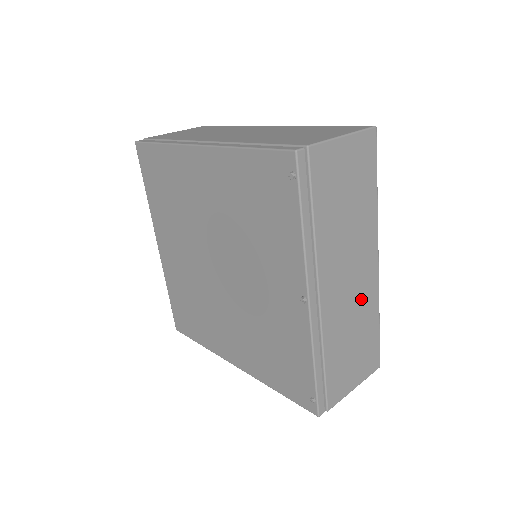
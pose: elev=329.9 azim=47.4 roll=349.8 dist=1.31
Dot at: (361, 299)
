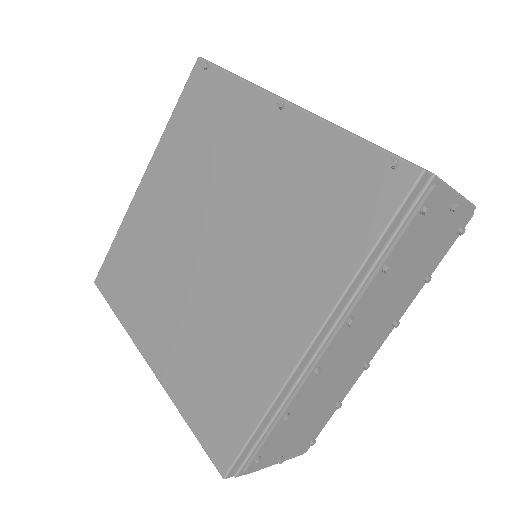
Dot at: occluded
